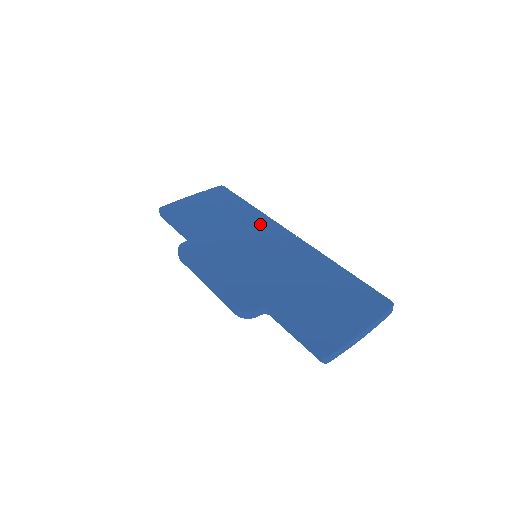
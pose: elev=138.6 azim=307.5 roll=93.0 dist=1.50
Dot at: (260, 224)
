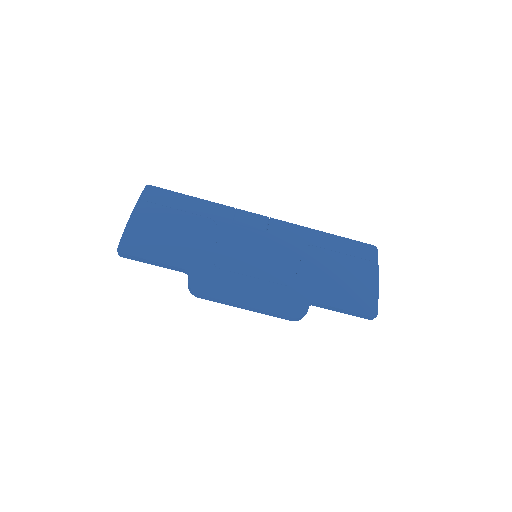
Dot at: (230, 219)
